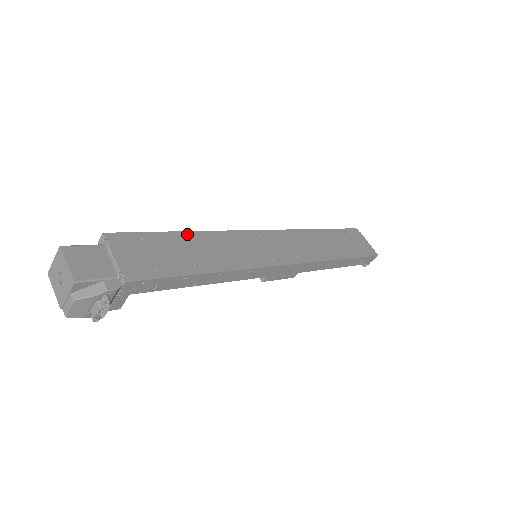
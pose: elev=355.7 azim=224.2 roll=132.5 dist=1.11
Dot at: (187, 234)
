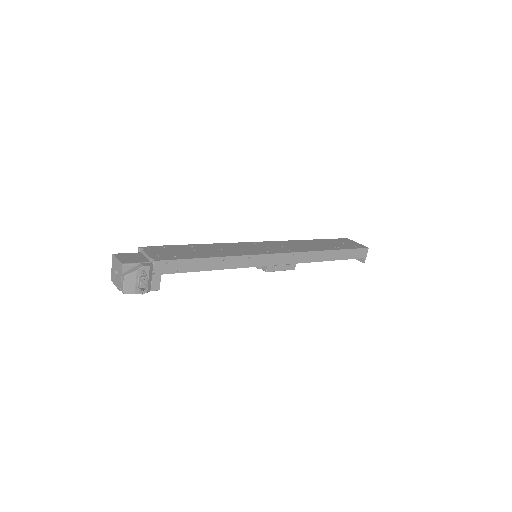
Dot at: (197, 245)
